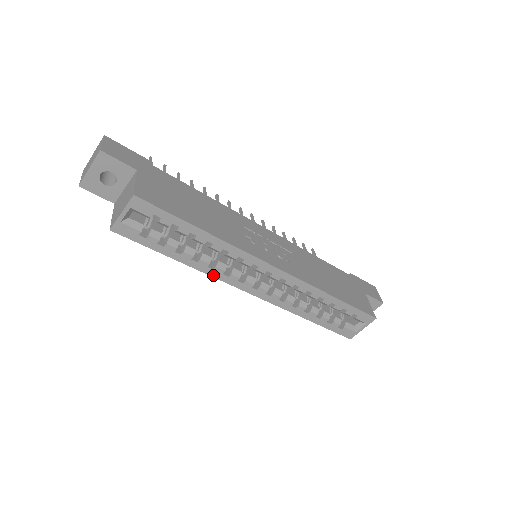
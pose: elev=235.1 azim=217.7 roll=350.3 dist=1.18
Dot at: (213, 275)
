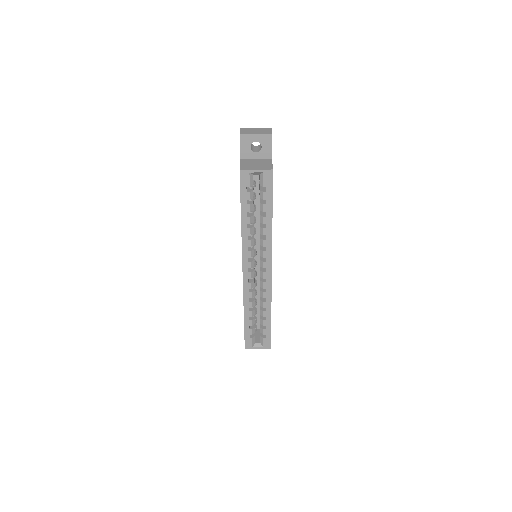
Dot at: (243, 242)
